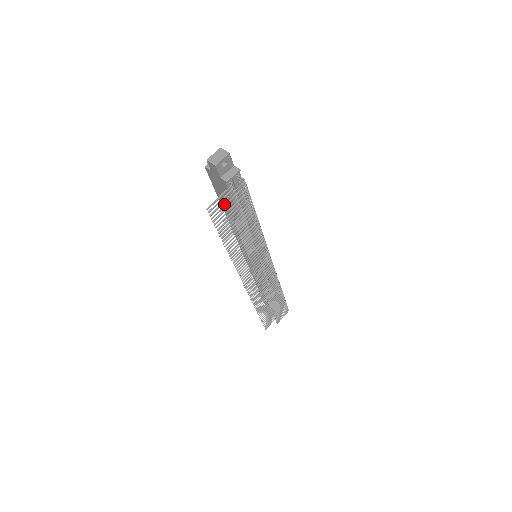
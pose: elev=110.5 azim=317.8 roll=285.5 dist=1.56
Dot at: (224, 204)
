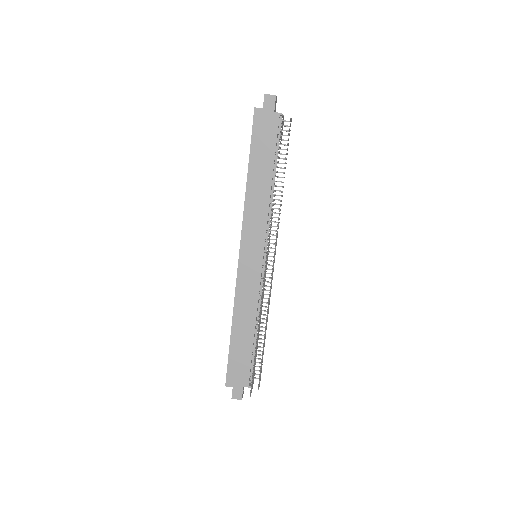
Dot at: (255, 160)
